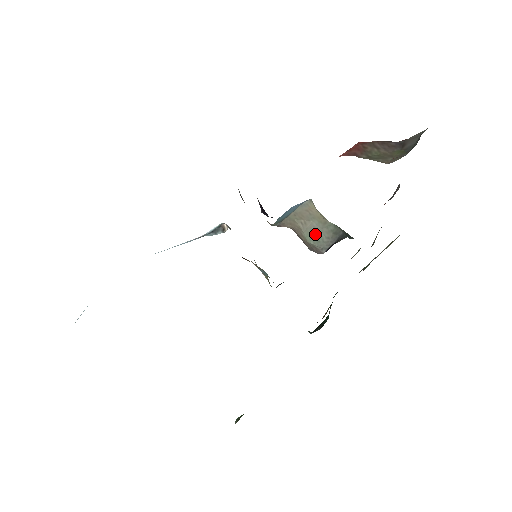
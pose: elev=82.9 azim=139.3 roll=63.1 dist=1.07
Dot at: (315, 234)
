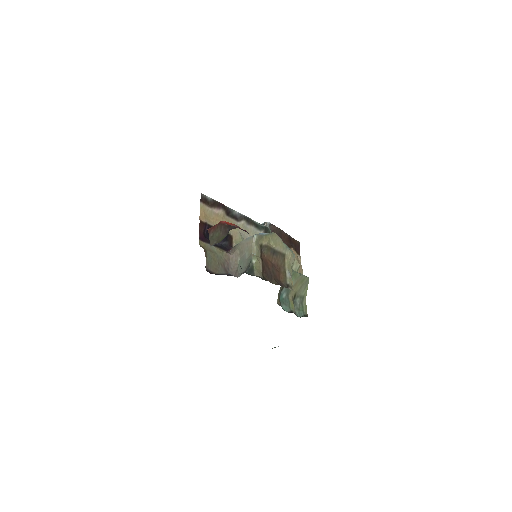
Dot at: (242, 262)
